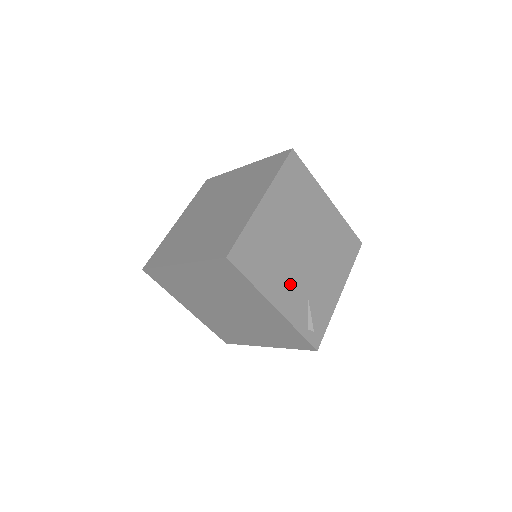
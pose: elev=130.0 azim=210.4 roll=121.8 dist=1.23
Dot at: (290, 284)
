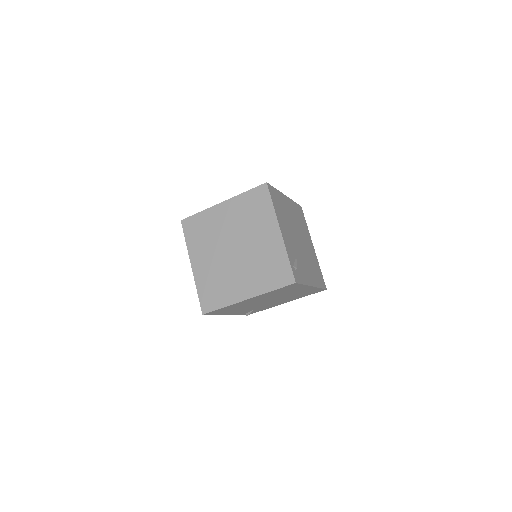
Dot at: (289, 237)
